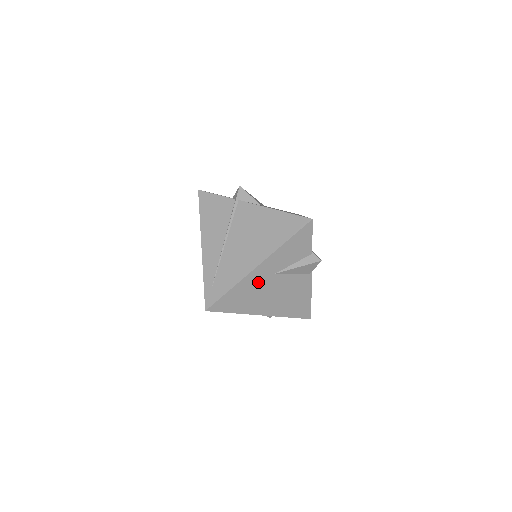
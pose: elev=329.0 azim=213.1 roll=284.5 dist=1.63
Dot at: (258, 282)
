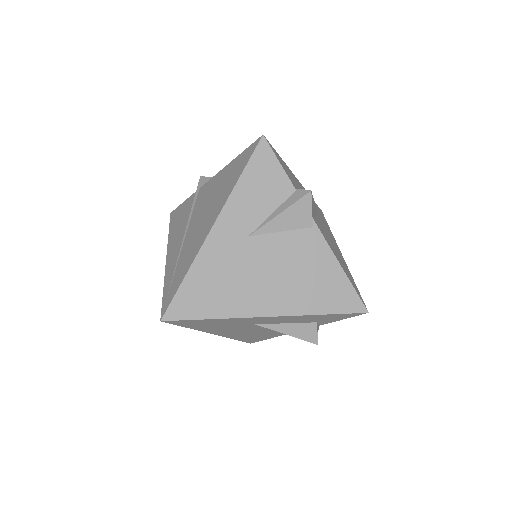
Dot at: (227, 256)
